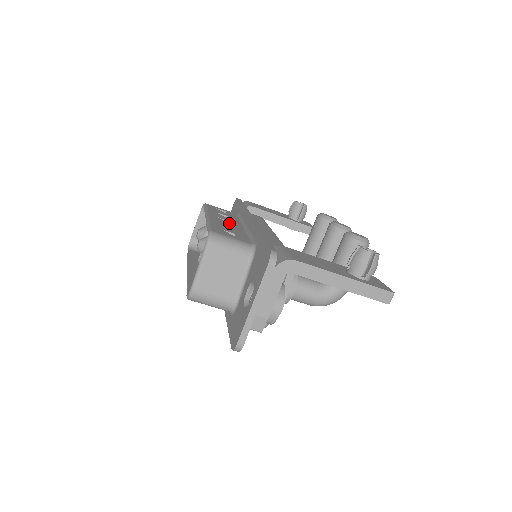
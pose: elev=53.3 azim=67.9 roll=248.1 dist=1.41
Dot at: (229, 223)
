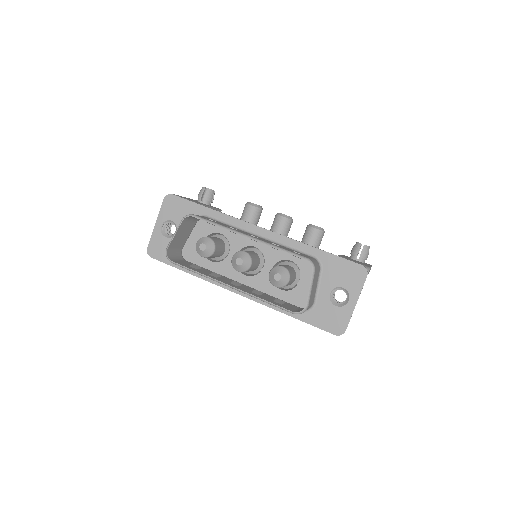
Dot at: (260, 238)
